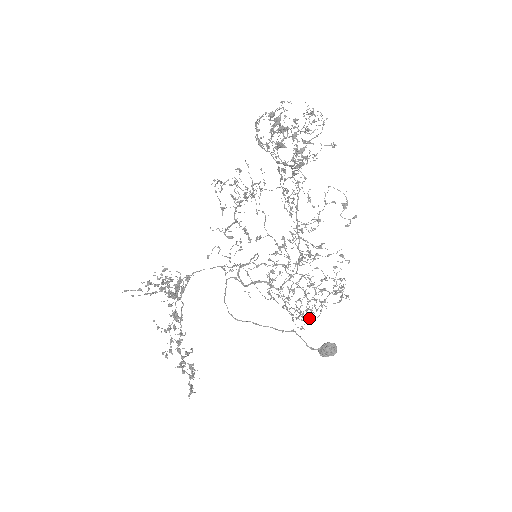
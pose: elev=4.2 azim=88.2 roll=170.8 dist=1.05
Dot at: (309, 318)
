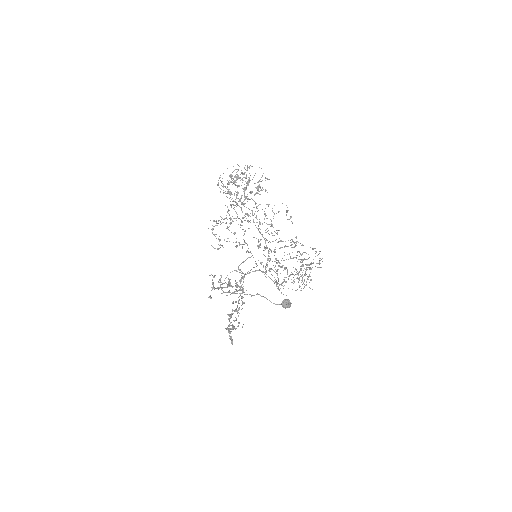
Dot at: occluded
